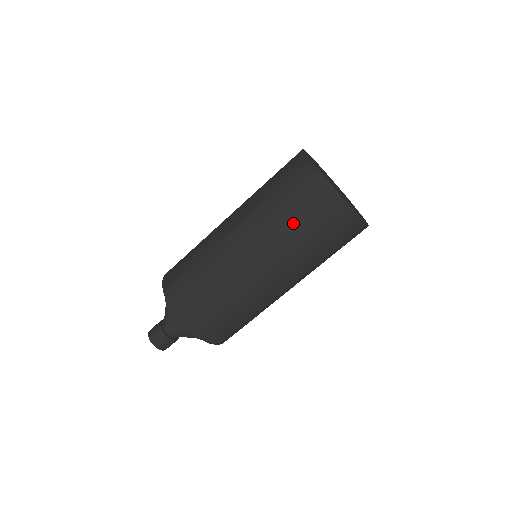
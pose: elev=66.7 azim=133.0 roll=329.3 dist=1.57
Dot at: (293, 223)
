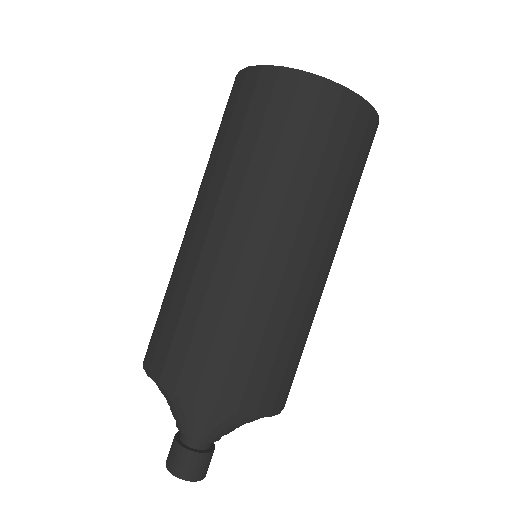
Dot at: (215, 143)
